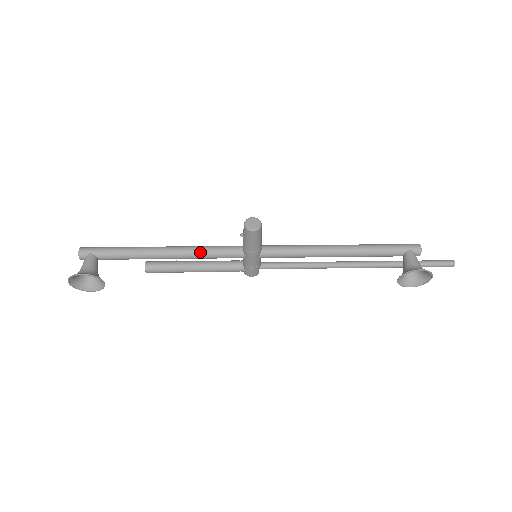
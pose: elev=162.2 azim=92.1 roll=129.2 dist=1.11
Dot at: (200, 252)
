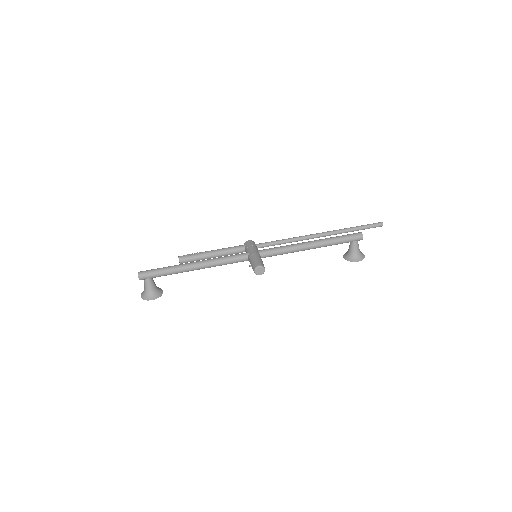
Dot at: (220, 265)
